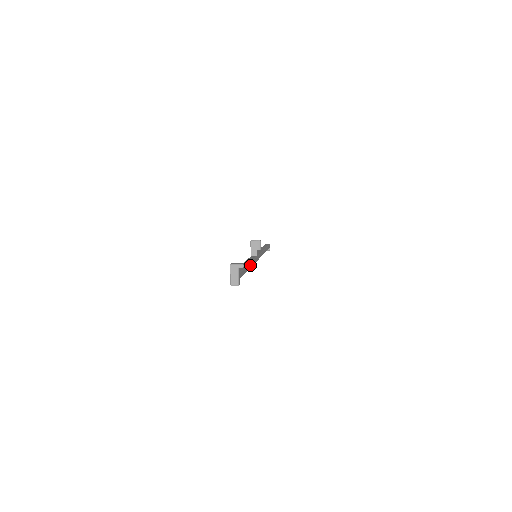
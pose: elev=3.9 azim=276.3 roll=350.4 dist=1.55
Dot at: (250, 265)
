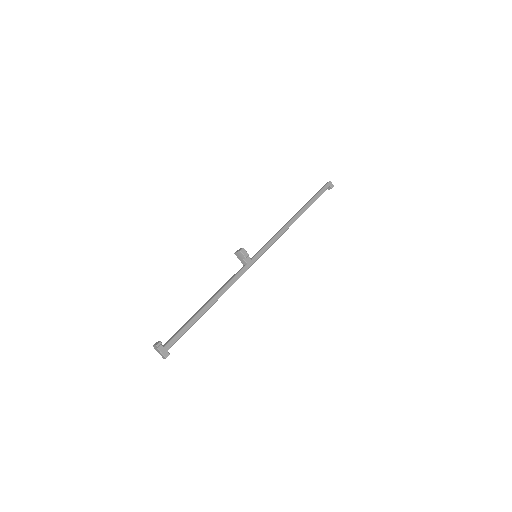
Dot at: (212, 302)
